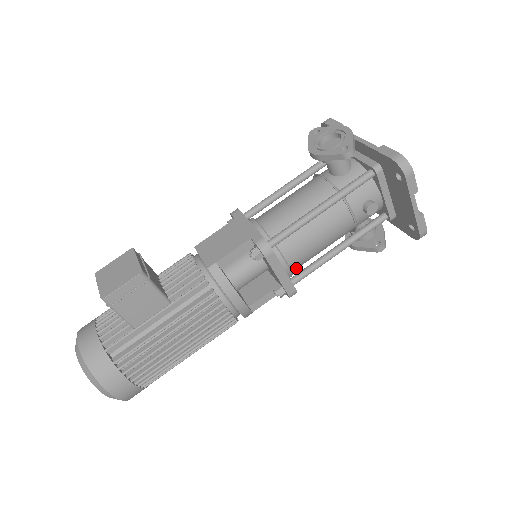
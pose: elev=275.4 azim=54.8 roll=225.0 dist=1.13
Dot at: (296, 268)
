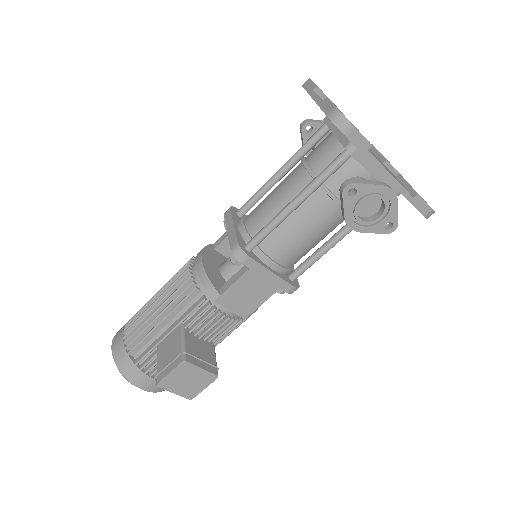
Dot at: occluded
